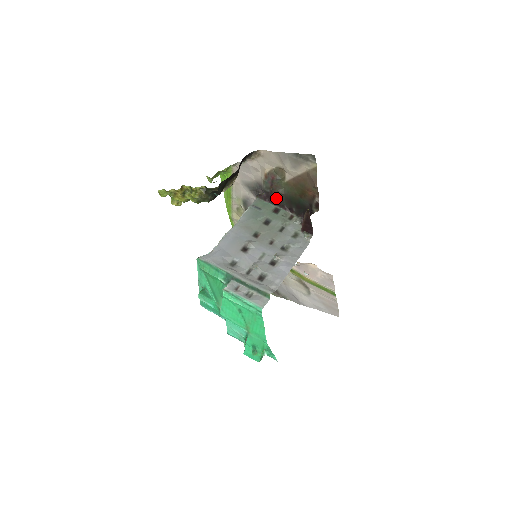
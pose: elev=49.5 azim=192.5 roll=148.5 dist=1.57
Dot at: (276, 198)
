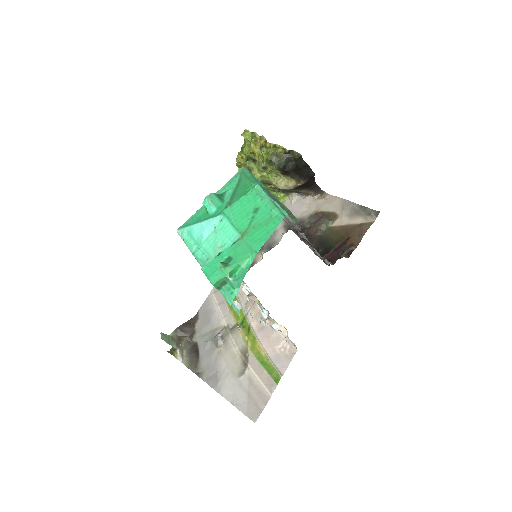
Dot at: (309, 236)
